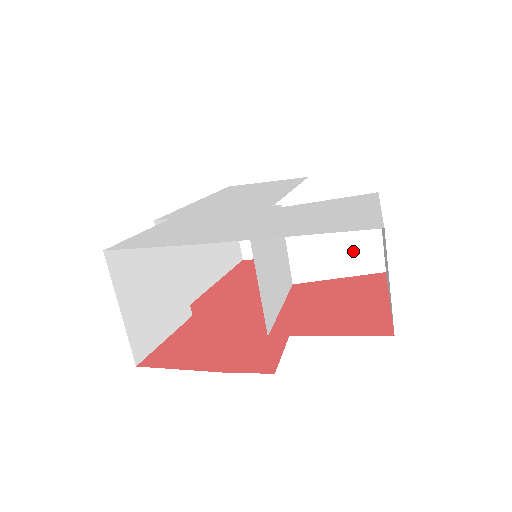
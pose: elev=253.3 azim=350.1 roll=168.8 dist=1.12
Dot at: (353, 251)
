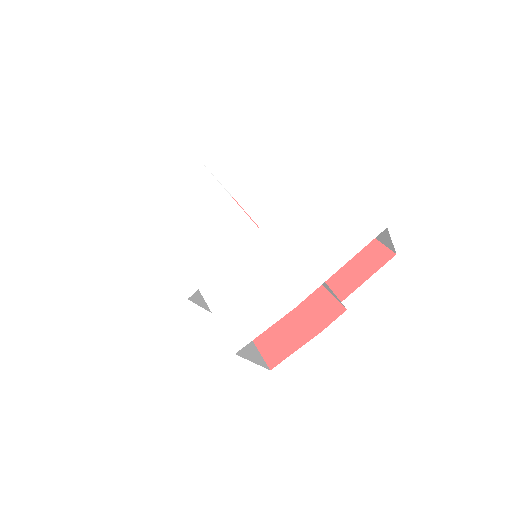
Dot at: occluded
